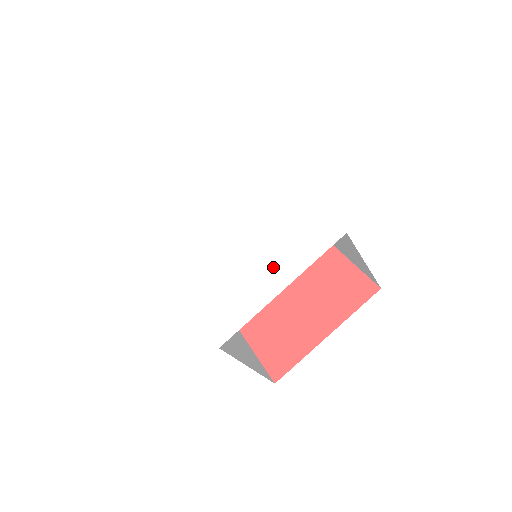
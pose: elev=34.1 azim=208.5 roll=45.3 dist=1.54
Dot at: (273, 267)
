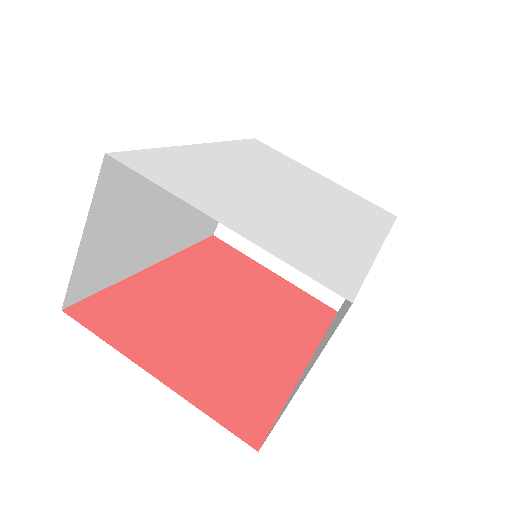
Dot at: (254, 219)
